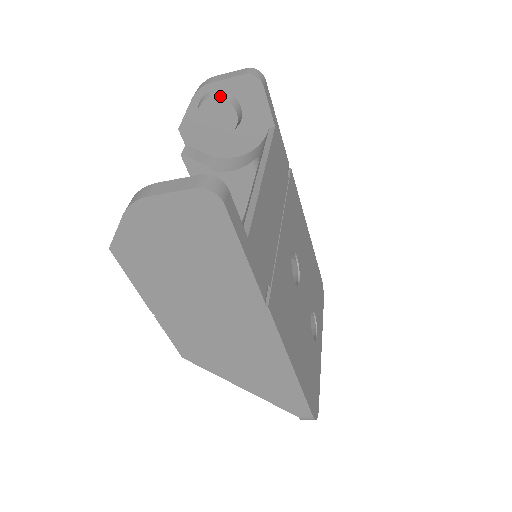
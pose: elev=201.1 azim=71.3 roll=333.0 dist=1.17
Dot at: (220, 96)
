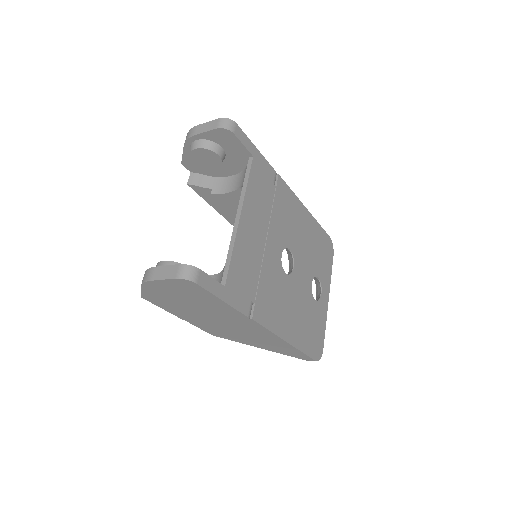
Dot at: (203, 146)
